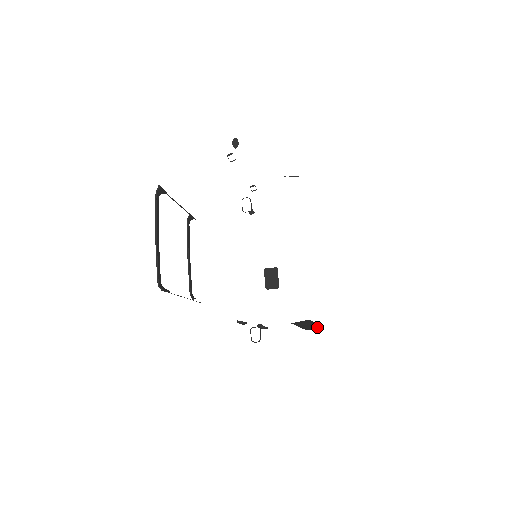
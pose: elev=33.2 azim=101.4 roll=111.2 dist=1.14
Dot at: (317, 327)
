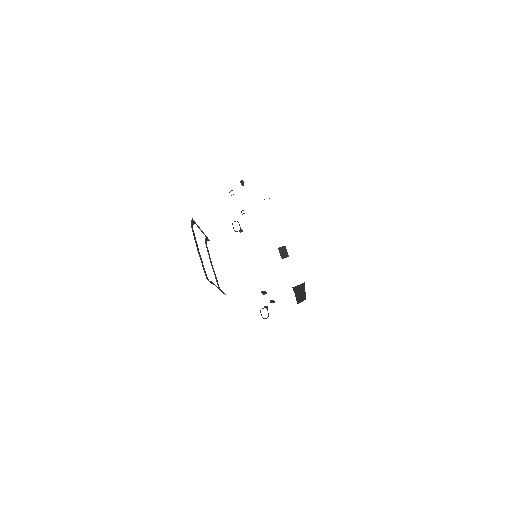
Dot at: (305, 299)
